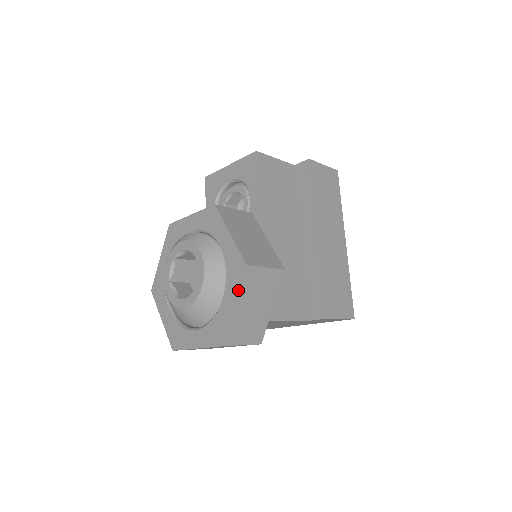
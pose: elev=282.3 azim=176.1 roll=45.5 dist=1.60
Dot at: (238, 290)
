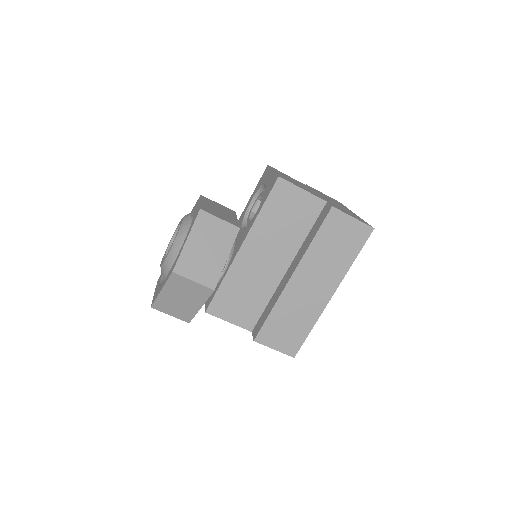
Dot at: (165, 283)
